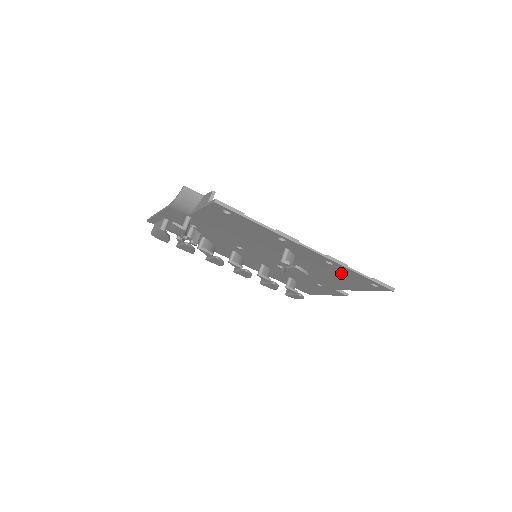
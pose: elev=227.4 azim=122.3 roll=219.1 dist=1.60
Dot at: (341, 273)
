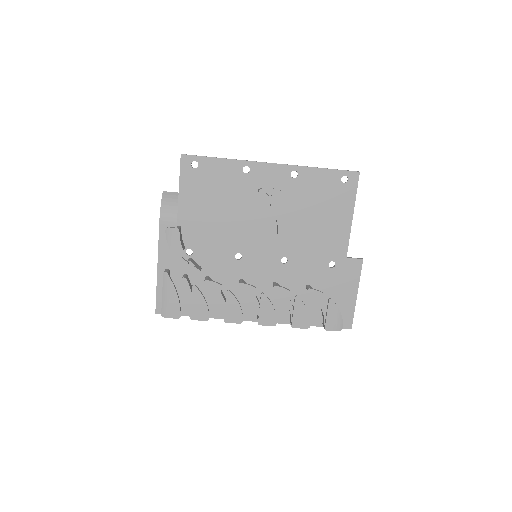
Dot at: (314, 189)
